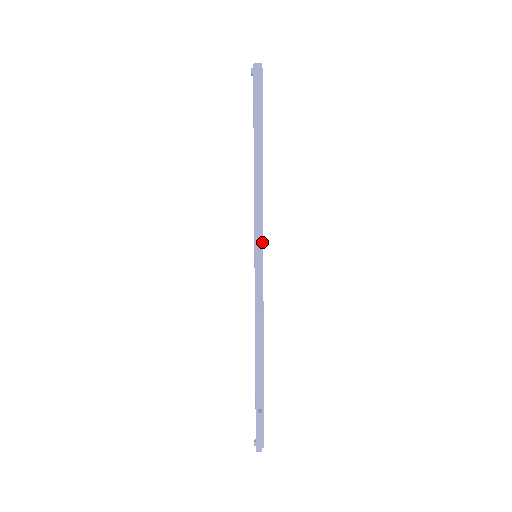
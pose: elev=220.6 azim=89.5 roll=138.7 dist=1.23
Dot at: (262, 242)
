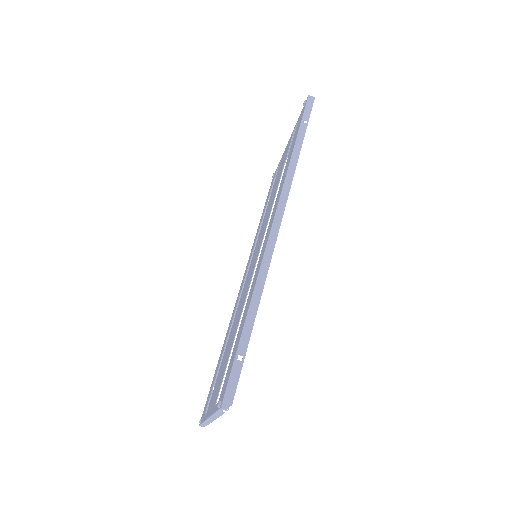
Dot at: (286, 202)
